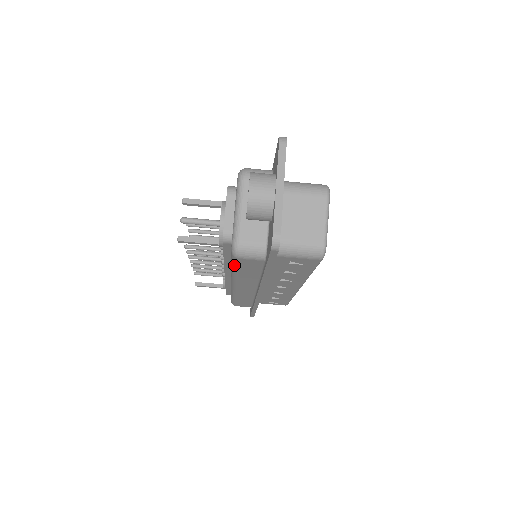
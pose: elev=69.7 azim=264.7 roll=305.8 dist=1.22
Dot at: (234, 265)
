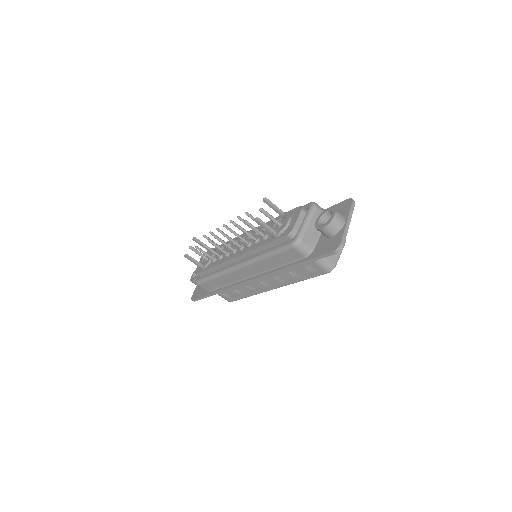
Dot at: (278, 251)
